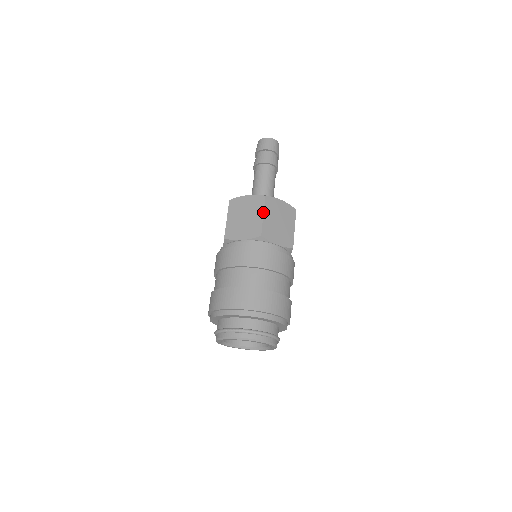
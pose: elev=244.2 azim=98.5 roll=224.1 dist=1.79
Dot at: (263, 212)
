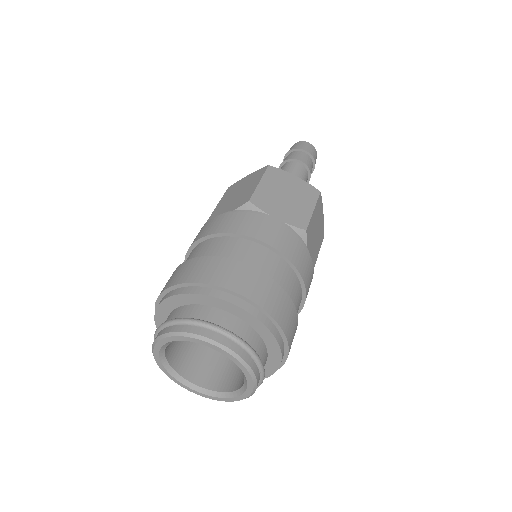
Dot at: (315, 206)
